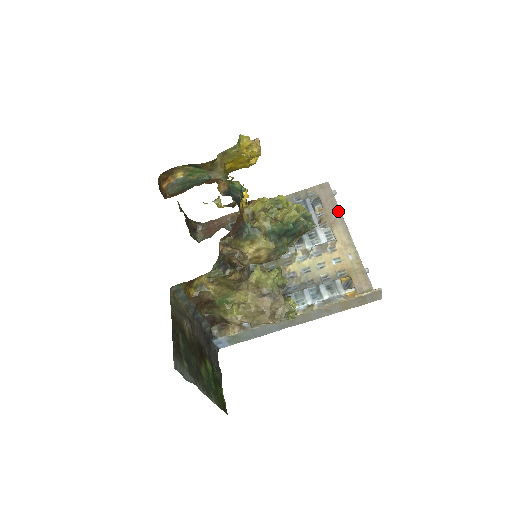
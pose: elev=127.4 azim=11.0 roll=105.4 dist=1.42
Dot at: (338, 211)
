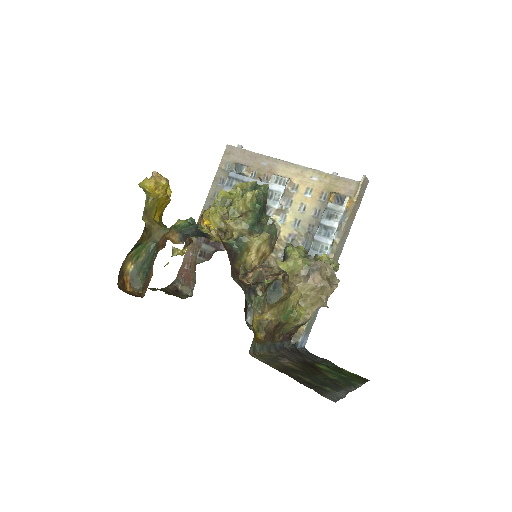
Dot at: (263, 157)
